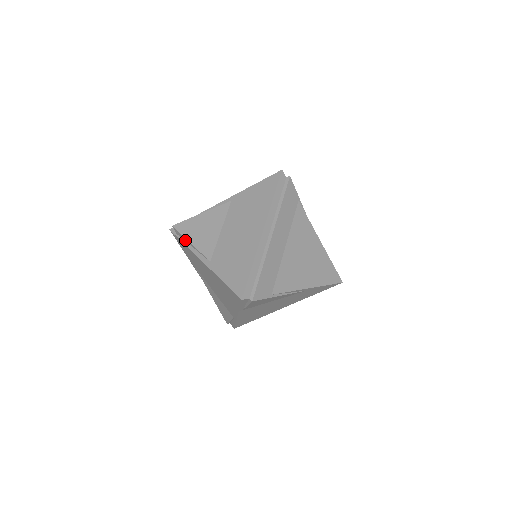
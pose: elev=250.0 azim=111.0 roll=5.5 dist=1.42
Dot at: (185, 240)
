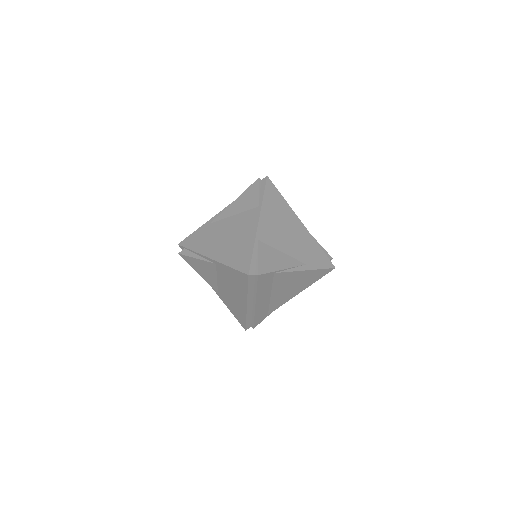
Dot at: occluded
